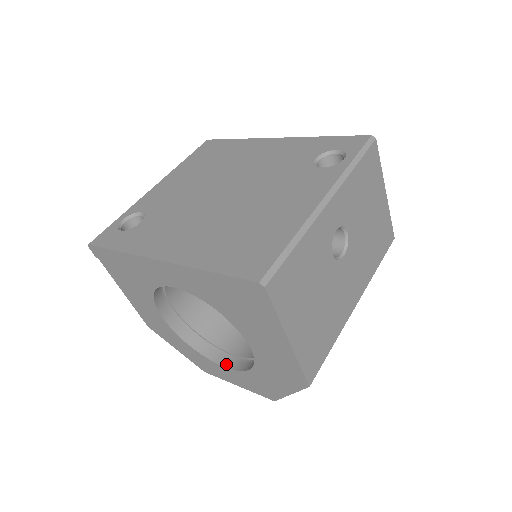
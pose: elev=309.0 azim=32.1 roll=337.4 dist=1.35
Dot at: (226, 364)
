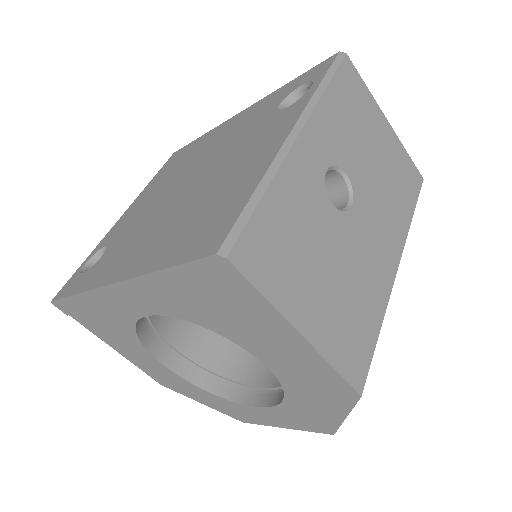
Dot at: (258, 403)
